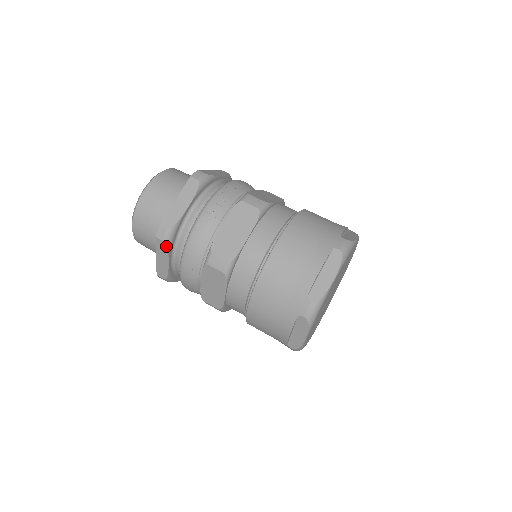
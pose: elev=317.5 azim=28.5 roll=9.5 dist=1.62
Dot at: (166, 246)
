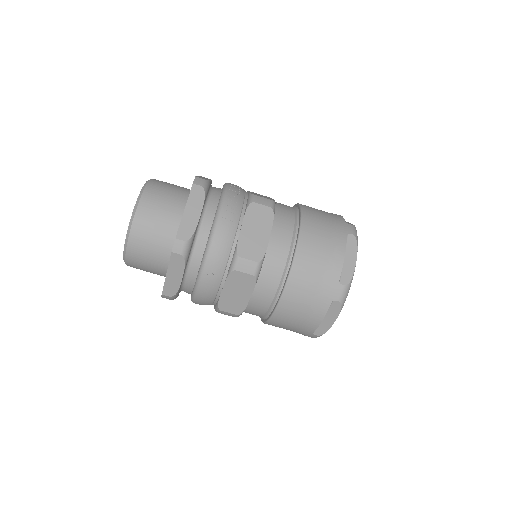
Dot at: (184, 260)
